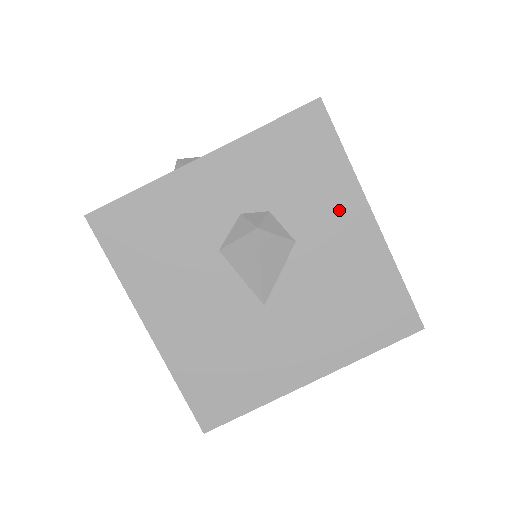
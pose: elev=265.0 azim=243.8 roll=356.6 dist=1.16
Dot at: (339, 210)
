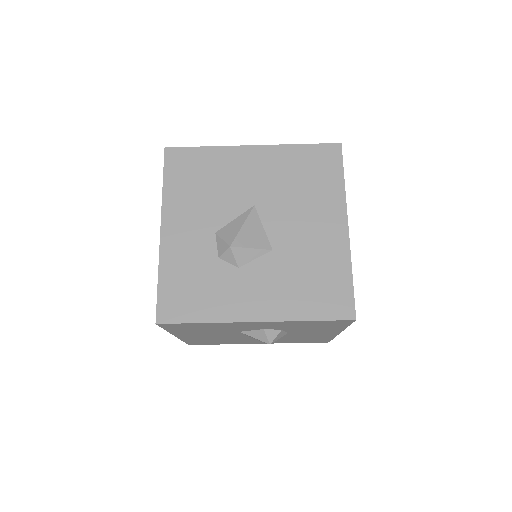
Dot at: (323, 332)
